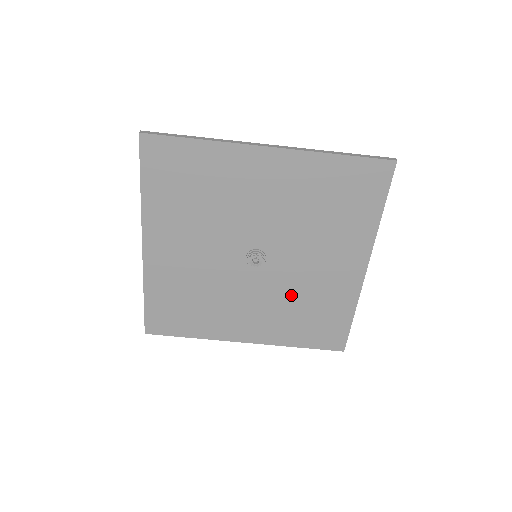
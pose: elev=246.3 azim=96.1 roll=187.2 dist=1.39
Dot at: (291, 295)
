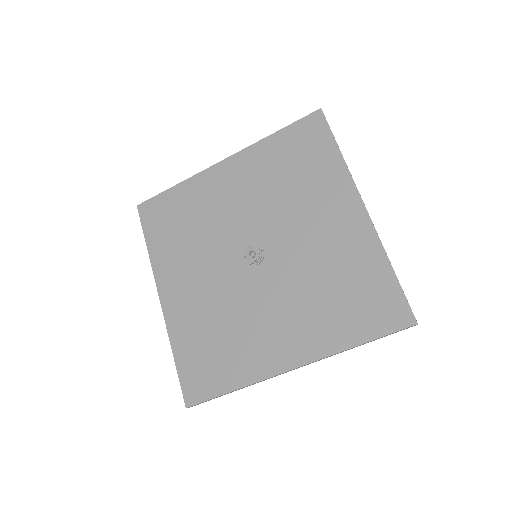
Dot at: (308, 278)
